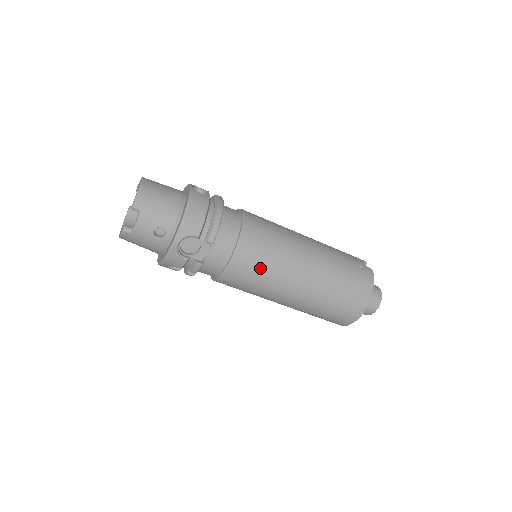
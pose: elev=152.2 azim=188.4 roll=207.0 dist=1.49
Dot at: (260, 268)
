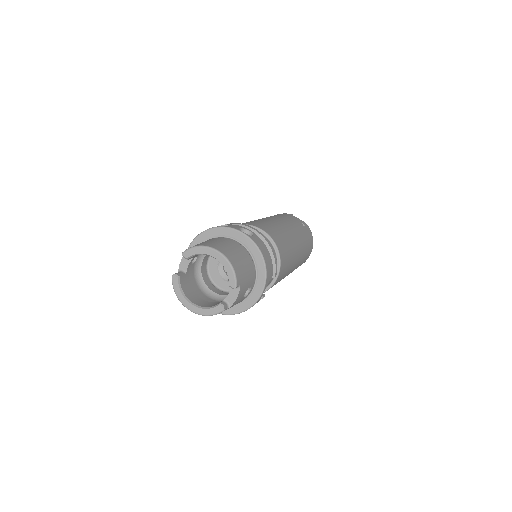
Dot at: (286, 270)
